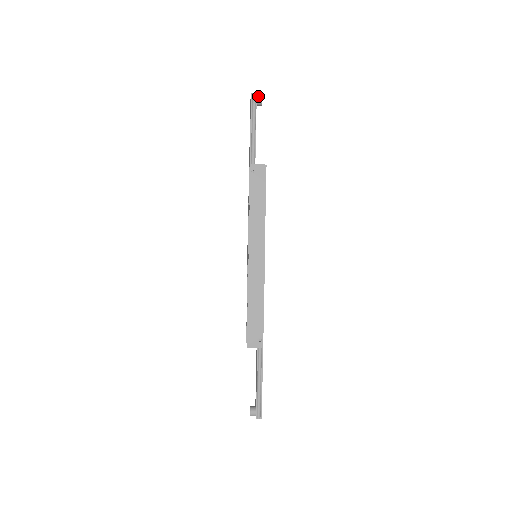
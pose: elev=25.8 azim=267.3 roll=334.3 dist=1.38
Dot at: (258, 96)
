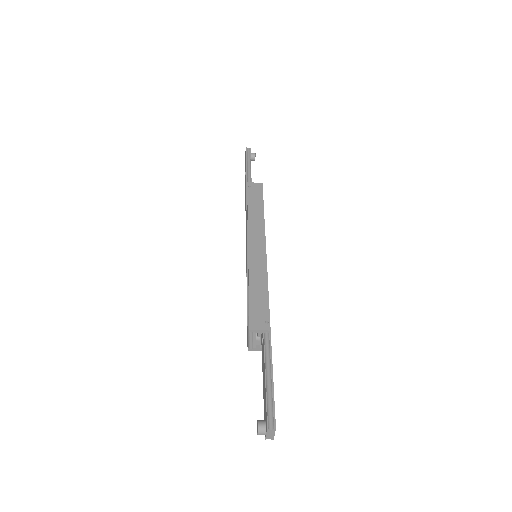
Dot at: occluded
